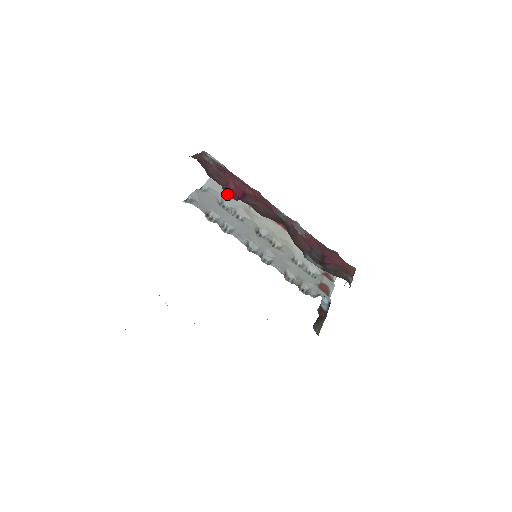
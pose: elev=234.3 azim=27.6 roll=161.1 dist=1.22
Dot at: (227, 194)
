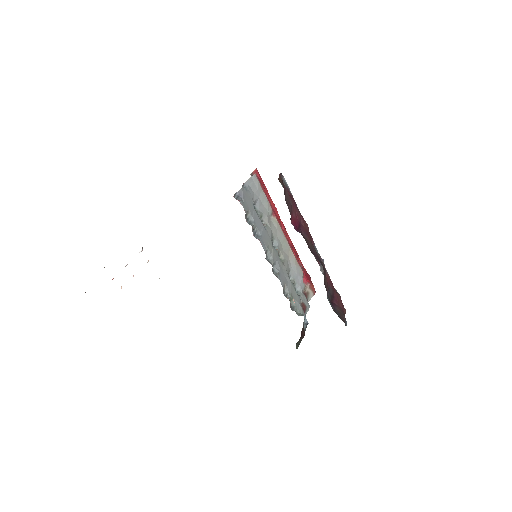
Dot at: (291, 222)
